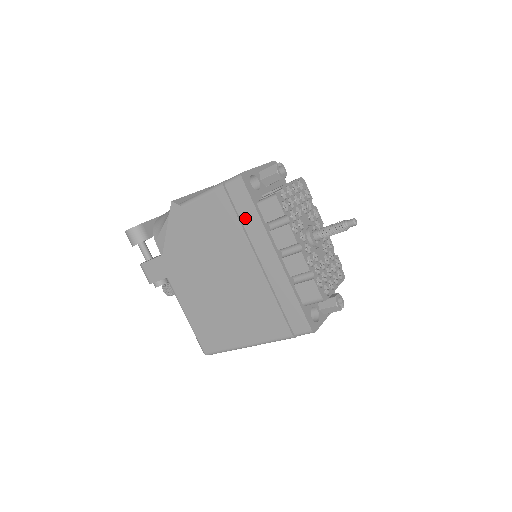
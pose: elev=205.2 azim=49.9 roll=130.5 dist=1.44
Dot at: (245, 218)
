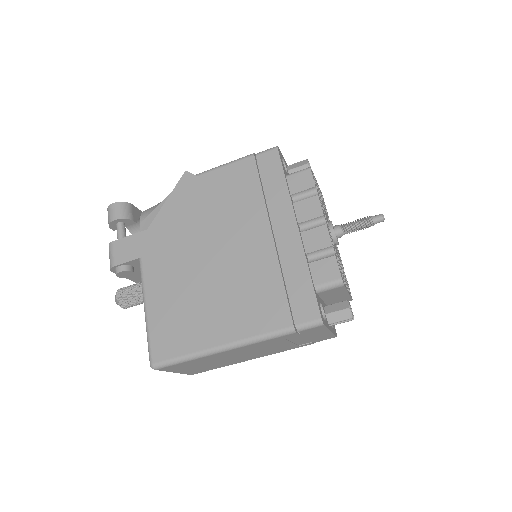
Dot at: (269, 187)
